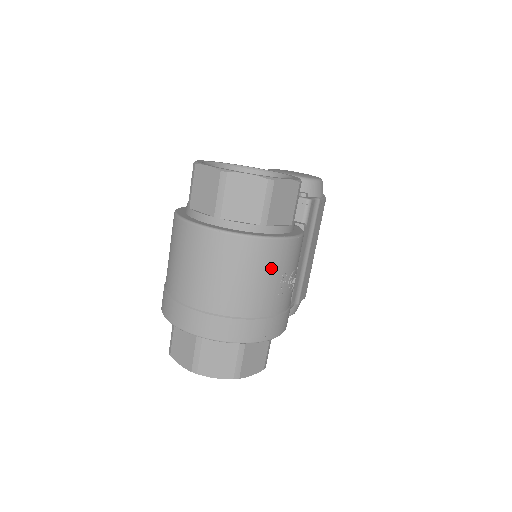
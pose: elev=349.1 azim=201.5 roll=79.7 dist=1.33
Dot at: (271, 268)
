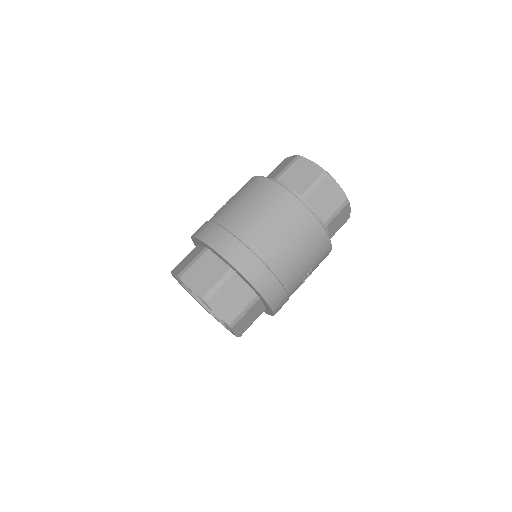
Dot at: (314, 256)
